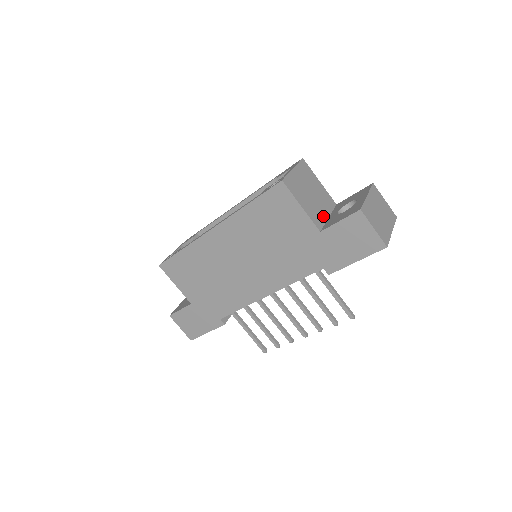
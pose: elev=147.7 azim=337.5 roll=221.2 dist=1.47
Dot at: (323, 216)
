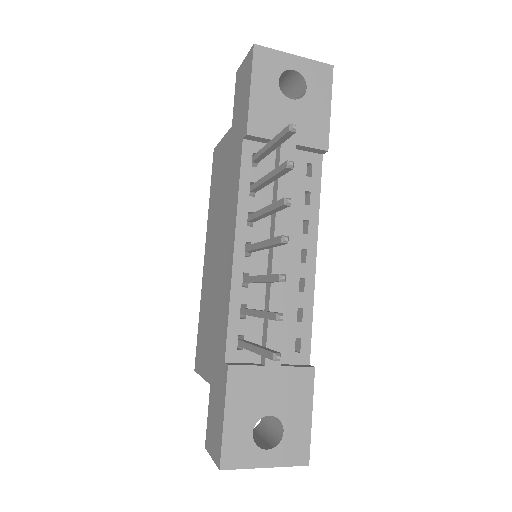
Dot at: occluded
